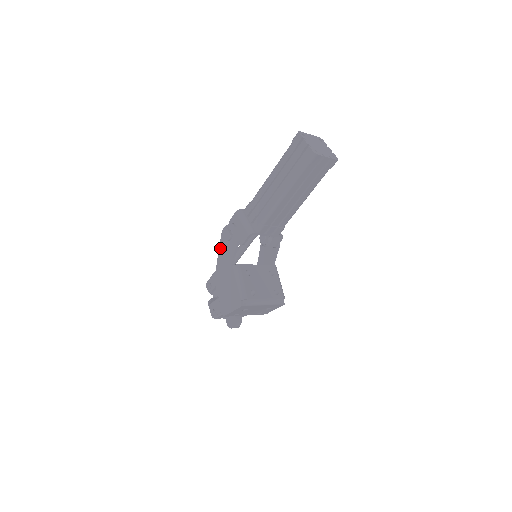
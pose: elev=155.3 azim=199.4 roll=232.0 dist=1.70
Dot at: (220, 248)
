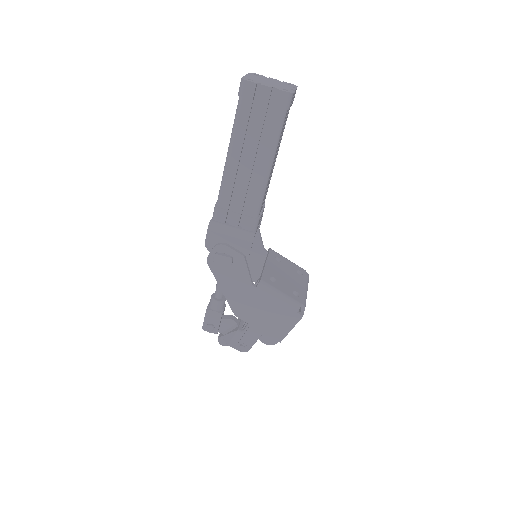
Dot at: (219, 281)
